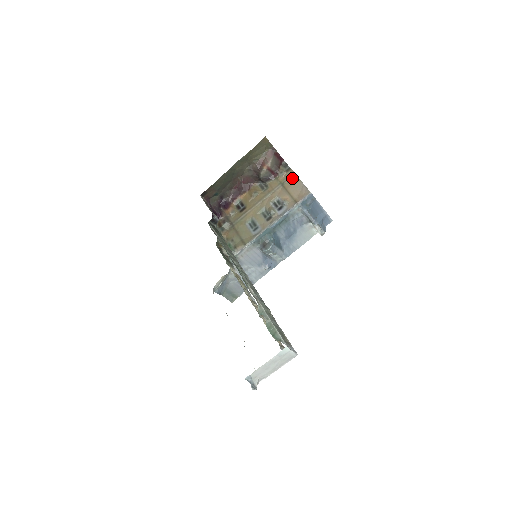
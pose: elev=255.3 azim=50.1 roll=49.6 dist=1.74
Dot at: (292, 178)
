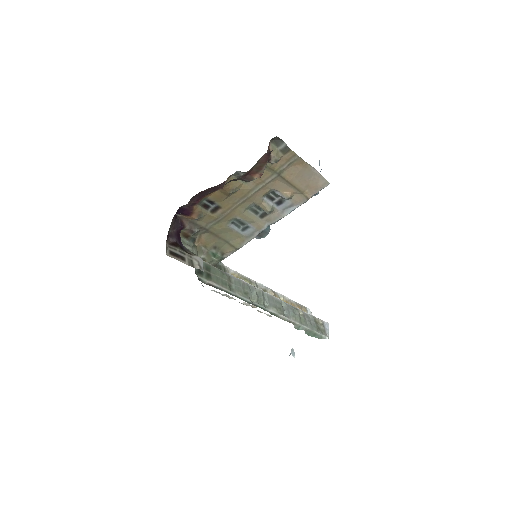
Dot at: (295, 163)
